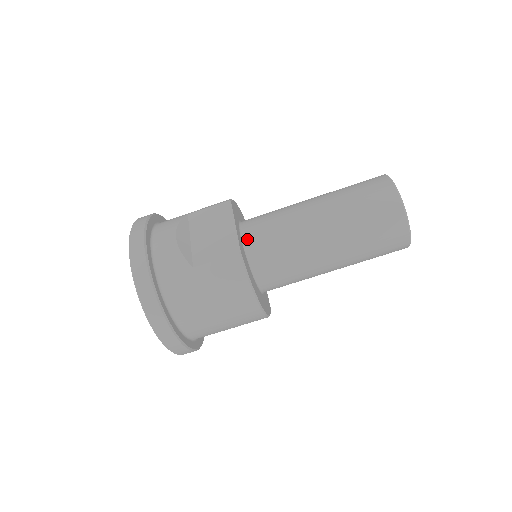
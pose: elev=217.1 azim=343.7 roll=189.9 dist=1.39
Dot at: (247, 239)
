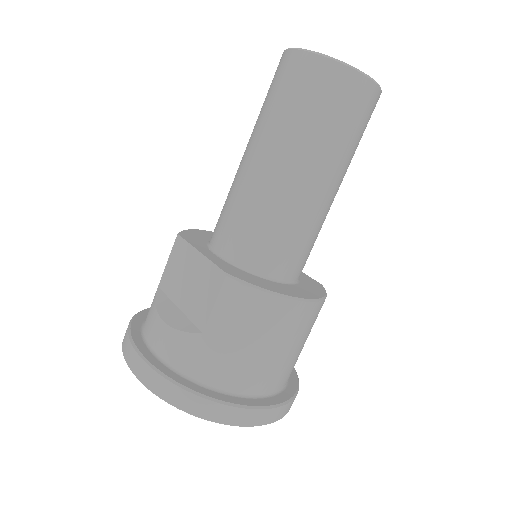
Dot at: (226, 253)
